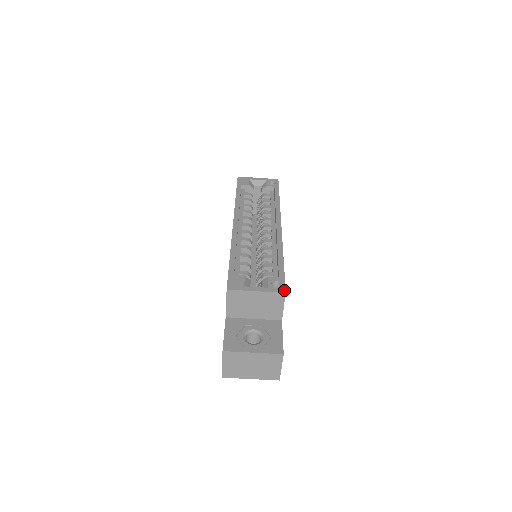
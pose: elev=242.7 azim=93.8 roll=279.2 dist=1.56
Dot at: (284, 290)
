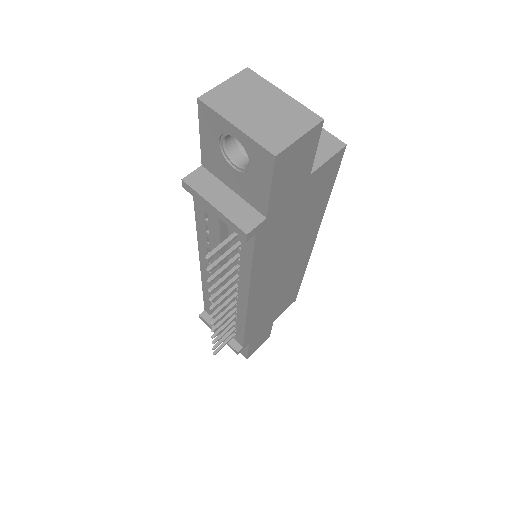
Dot at: (344, 147)
